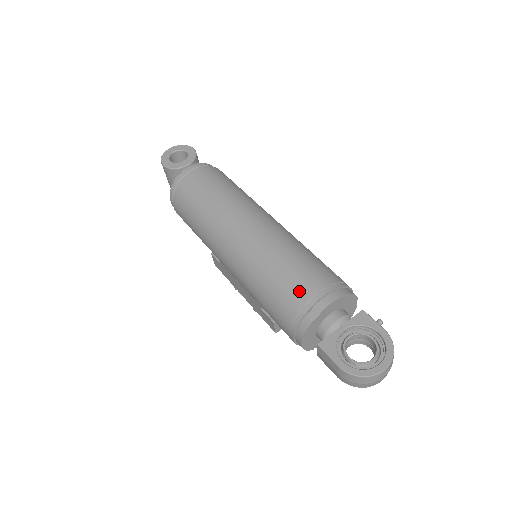
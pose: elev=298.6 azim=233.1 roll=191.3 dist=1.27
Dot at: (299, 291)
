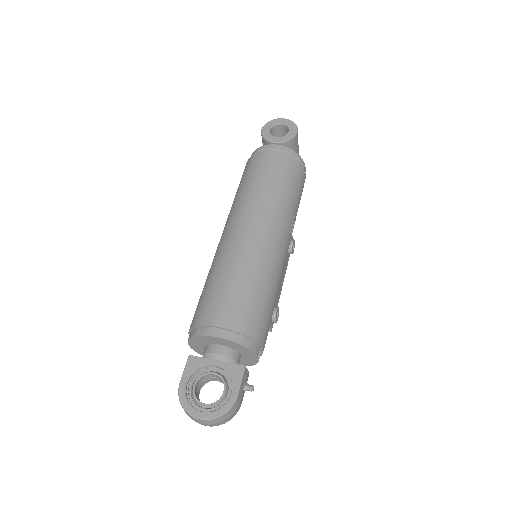
Dot at: (211, 307)
